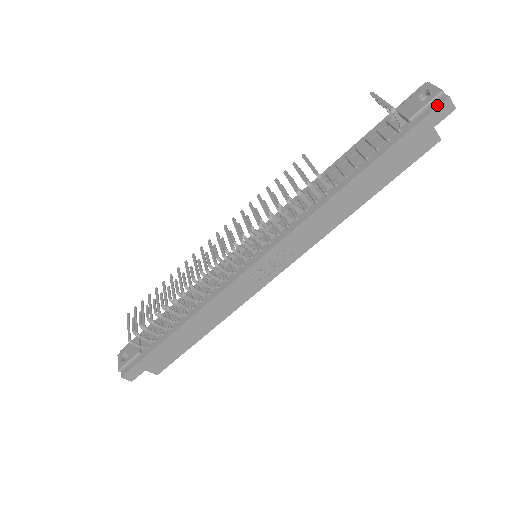
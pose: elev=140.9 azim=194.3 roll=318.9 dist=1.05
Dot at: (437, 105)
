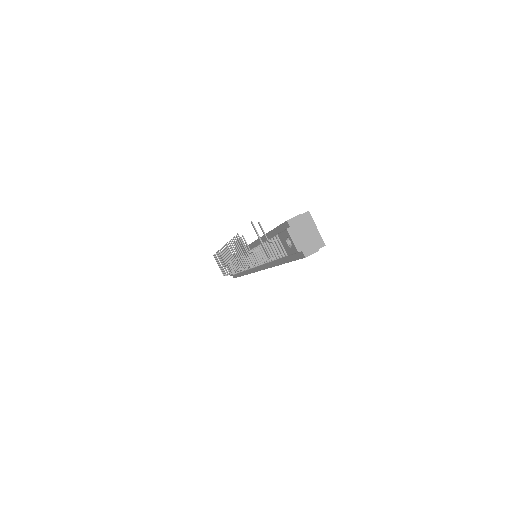
Dot at: (300, 257)
